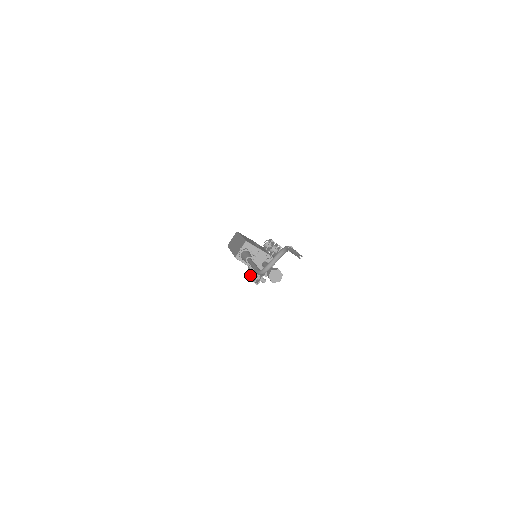
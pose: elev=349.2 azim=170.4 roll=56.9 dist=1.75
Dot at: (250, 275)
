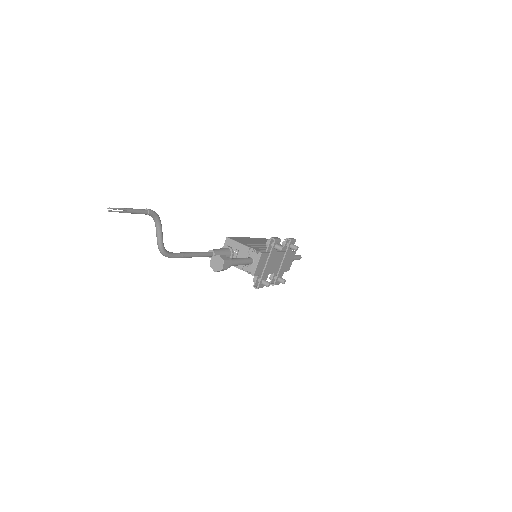
Dot at: (271, 283)
